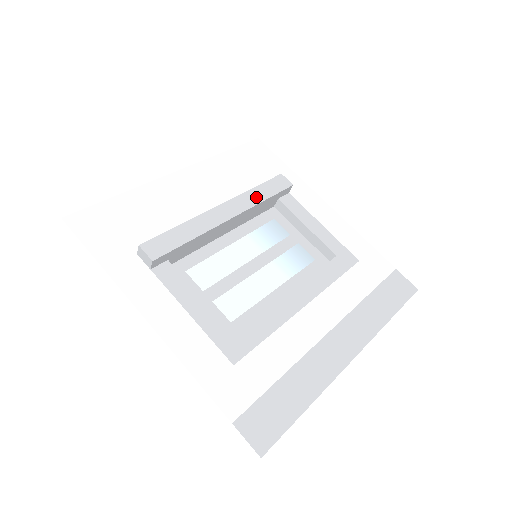
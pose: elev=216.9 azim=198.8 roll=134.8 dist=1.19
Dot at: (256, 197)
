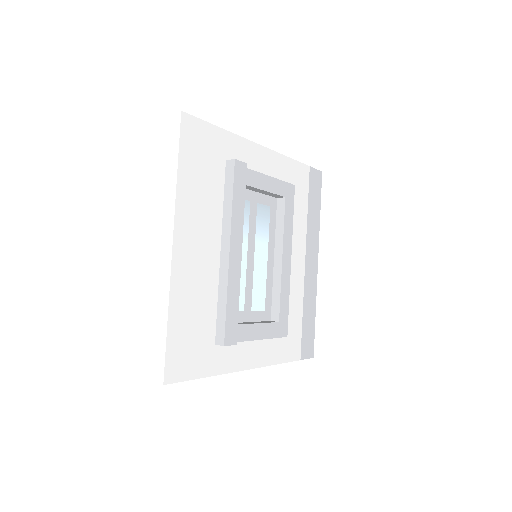
Dot at: (239, 212)
